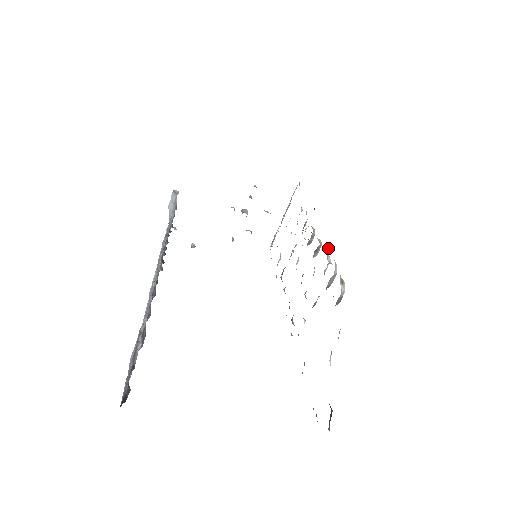
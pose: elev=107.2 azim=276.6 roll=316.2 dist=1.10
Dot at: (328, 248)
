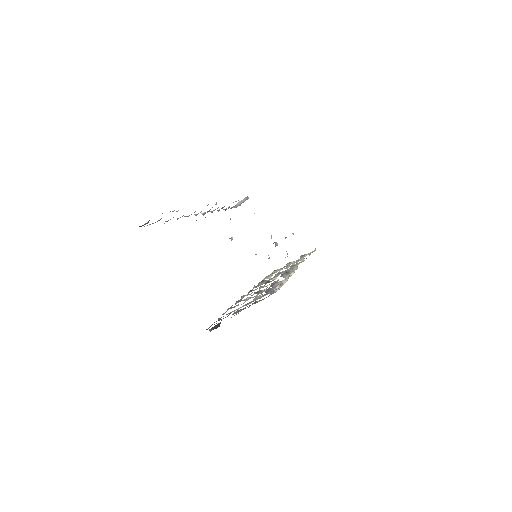
Dot at: occluded
